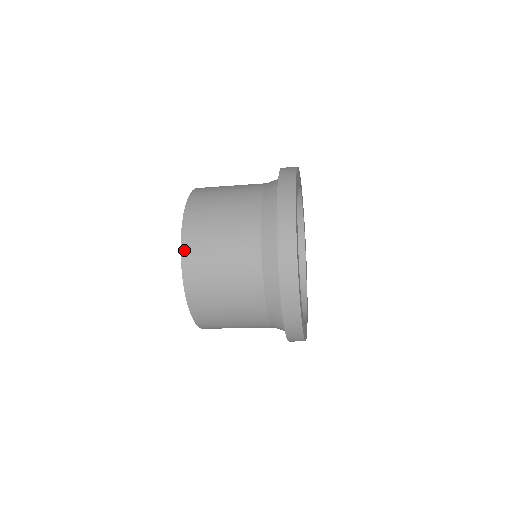
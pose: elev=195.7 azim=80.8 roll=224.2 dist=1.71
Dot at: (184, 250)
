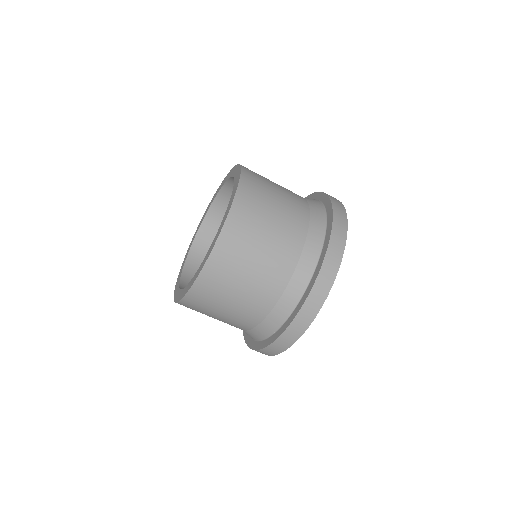
Dot at: (235, 207)
